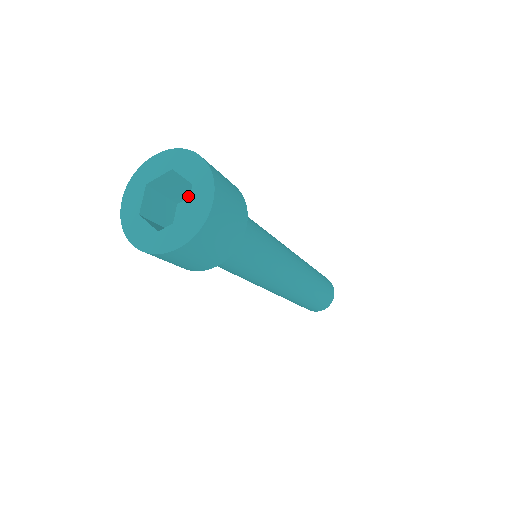
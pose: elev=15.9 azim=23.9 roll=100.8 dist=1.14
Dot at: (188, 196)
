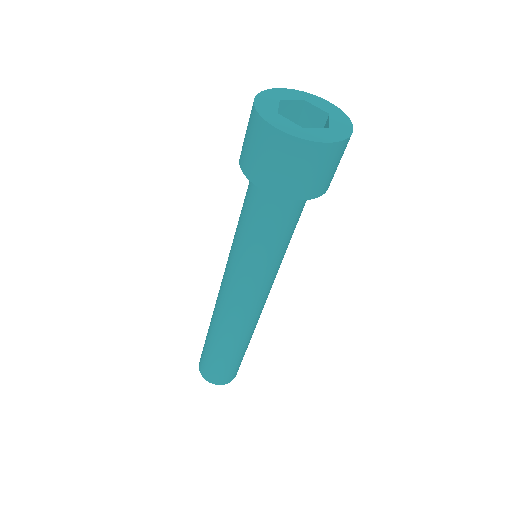
Dot at: occluded
